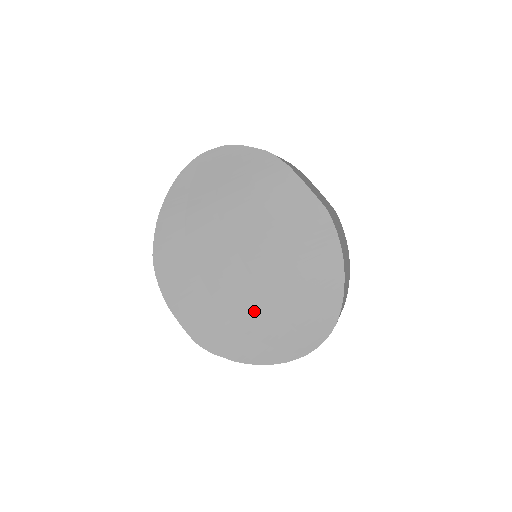
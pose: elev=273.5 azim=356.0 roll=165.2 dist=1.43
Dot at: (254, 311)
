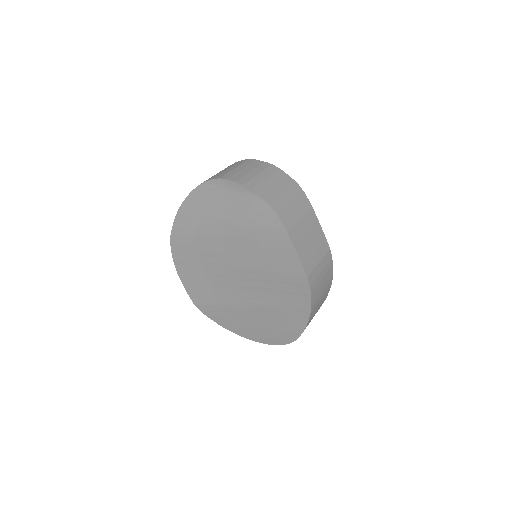
Dot at: (238, 307)
